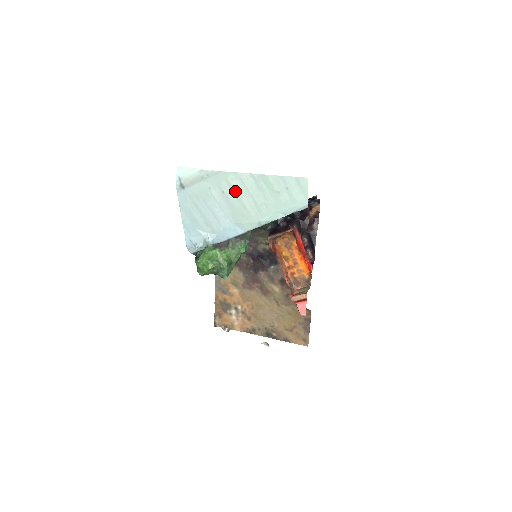
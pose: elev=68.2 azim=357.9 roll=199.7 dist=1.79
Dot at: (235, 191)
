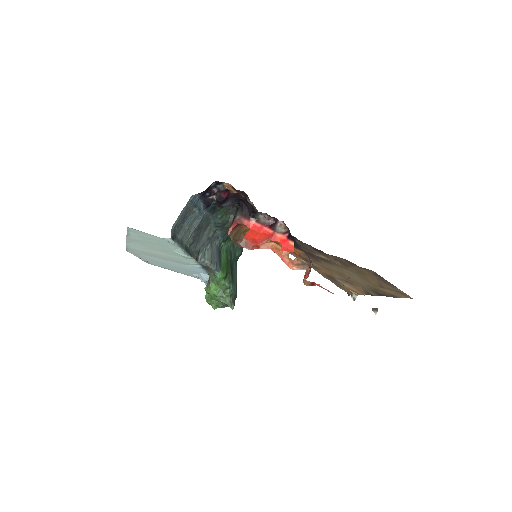
Dot at: (148, 252)
